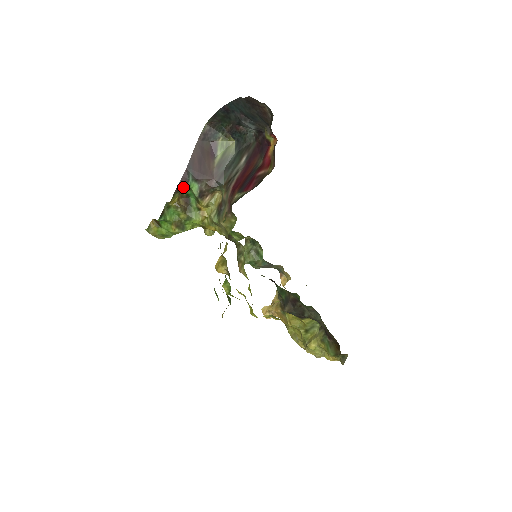
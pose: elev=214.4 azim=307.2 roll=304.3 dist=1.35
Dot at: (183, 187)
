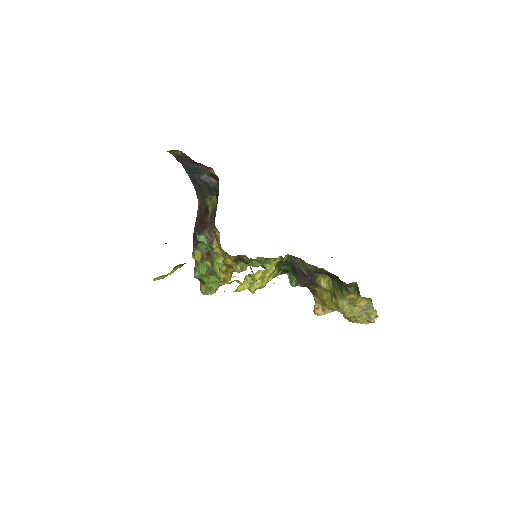
Dot at: (198, 244)
